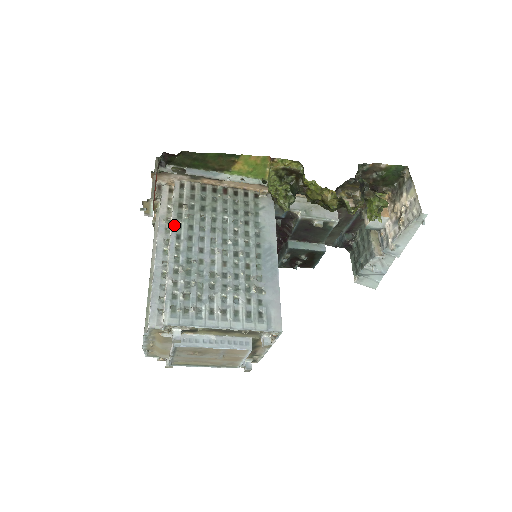
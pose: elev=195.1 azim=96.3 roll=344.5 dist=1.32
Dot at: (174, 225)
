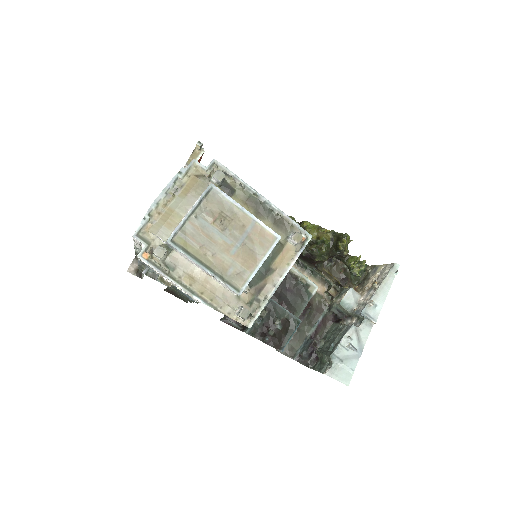
Dot at: occluded
